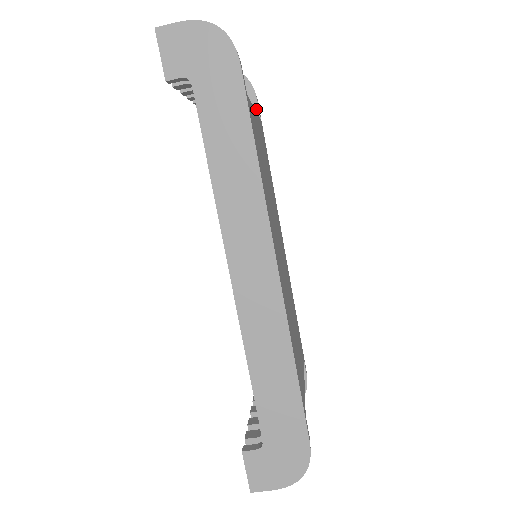
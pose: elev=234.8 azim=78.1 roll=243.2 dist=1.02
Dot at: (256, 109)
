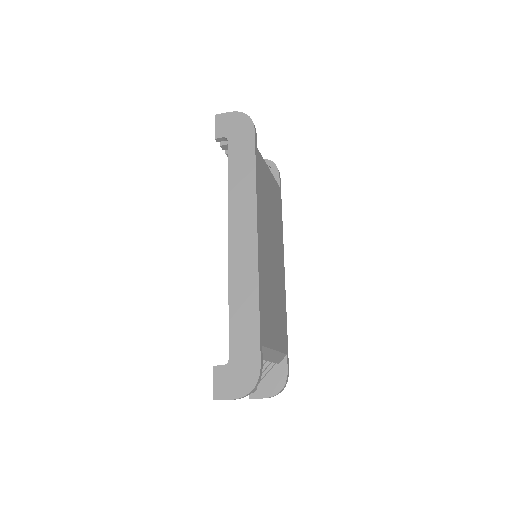
Dot at: (278, 181)
